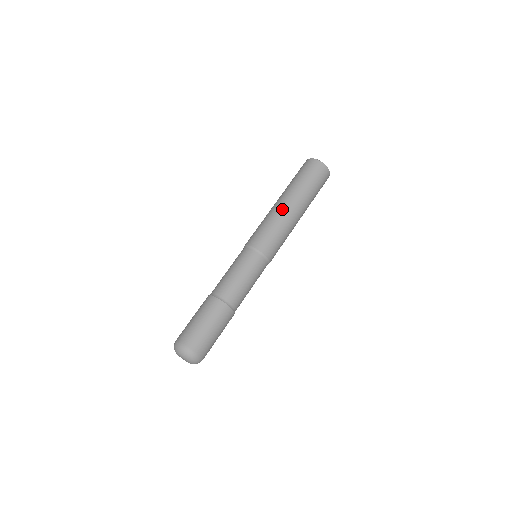
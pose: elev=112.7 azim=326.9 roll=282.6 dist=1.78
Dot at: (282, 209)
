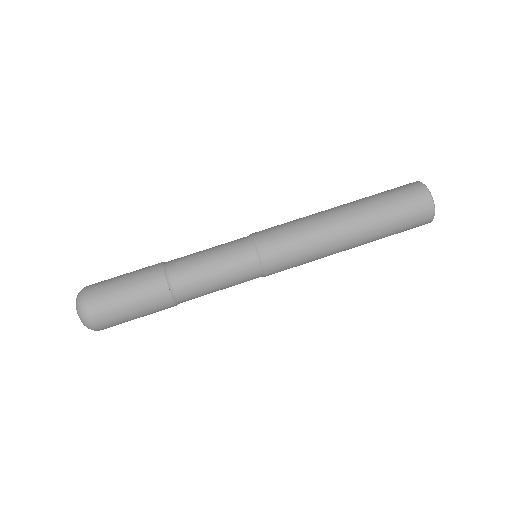
Dot at: (332, 229)
